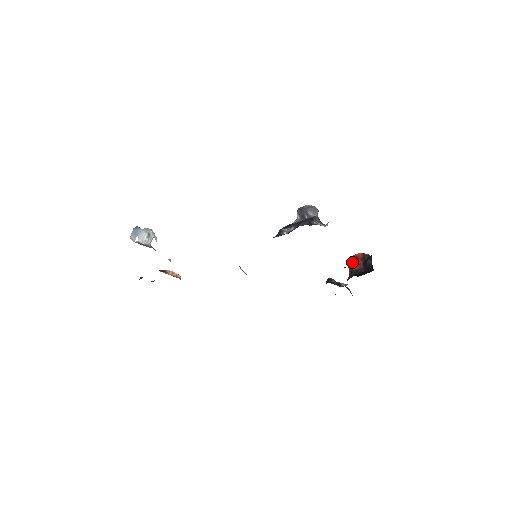
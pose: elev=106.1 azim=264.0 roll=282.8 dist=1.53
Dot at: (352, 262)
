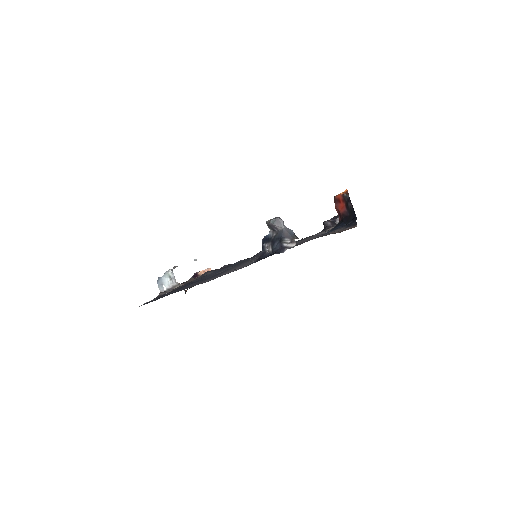
Dot at: (336, 205)
